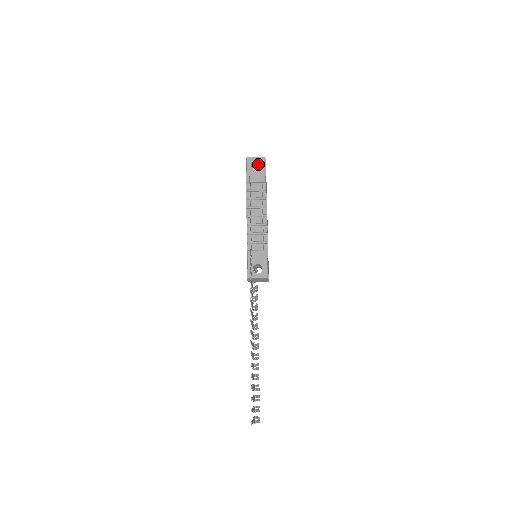
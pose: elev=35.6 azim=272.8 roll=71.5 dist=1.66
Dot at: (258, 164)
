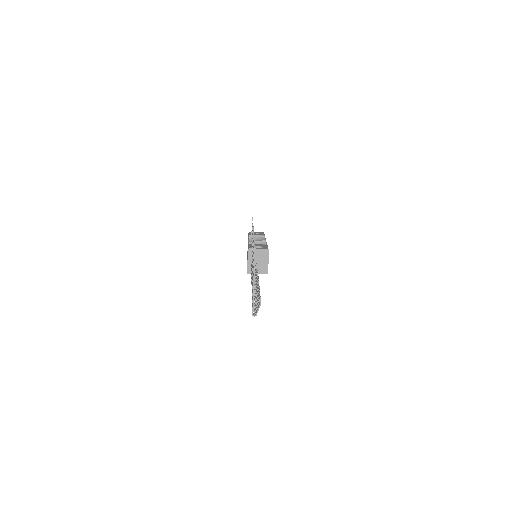
Dot at: occluded
